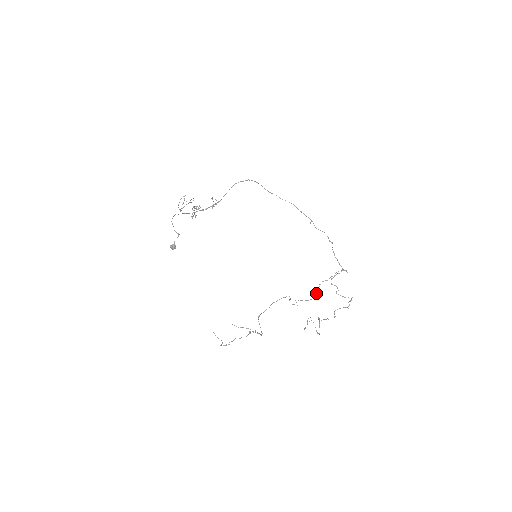
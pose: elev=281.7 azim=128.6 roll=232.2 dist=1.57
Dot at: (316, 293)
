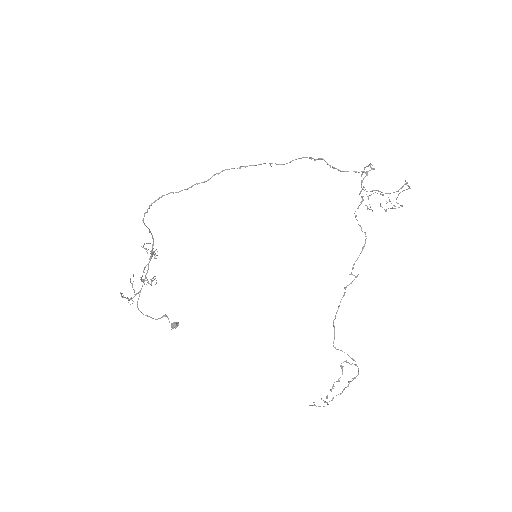
Dot at: occluded
